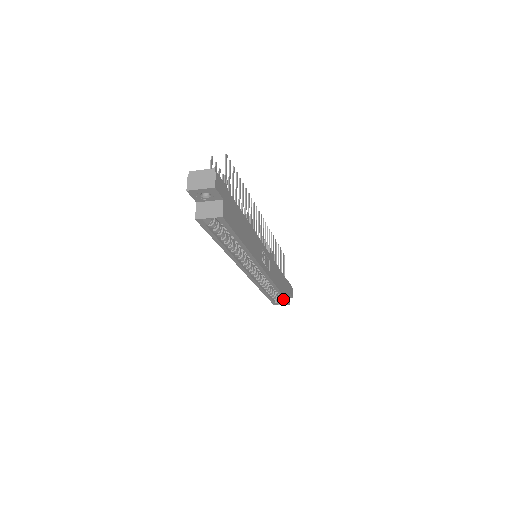
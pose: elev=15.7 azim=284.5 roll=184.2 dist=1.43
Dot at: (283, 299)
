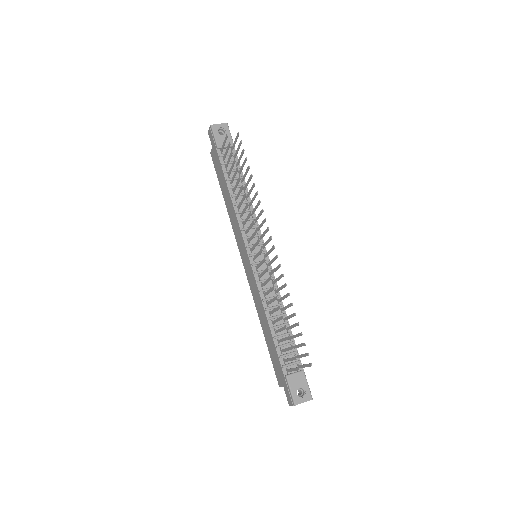
Dot at: occluded
